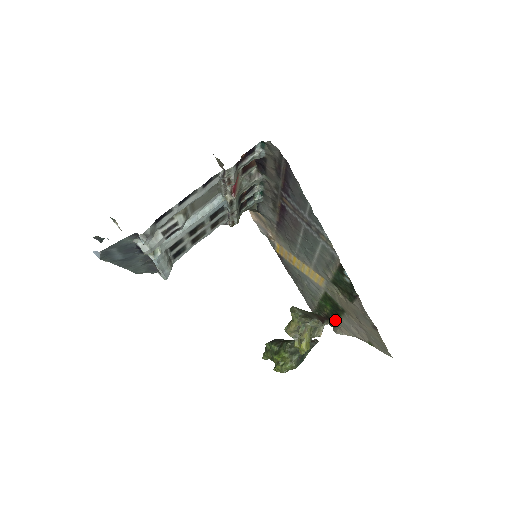
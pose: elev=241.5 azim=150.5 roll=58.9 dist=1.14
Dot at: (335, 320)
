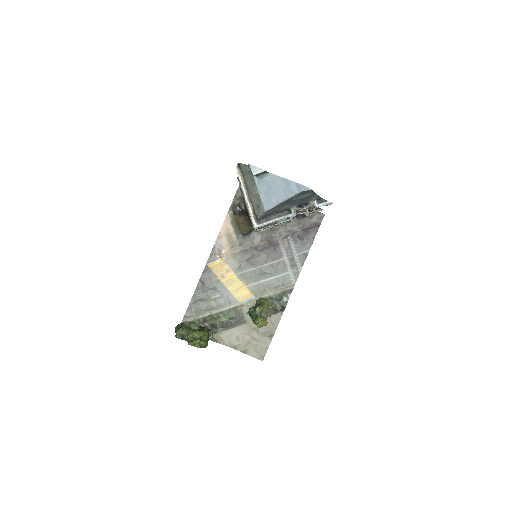
Dot at: (216, 331)
